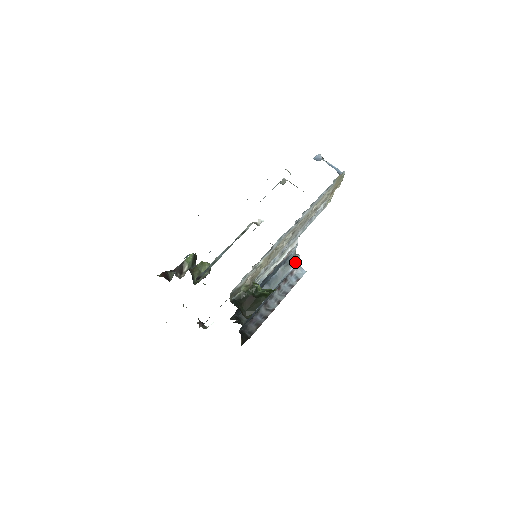
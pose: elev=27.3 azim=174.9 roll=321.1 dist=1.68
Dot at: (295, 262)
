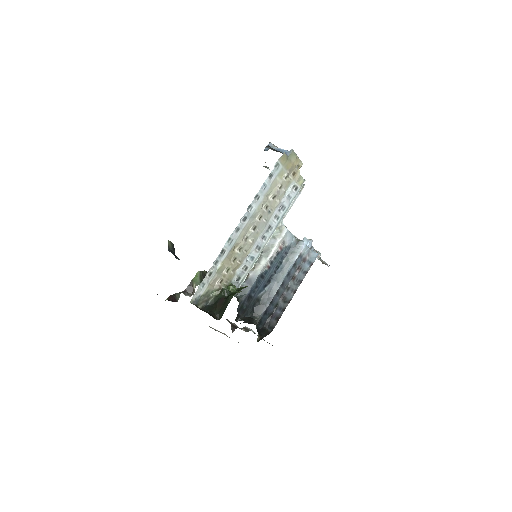
Dot at: (299, 249)
